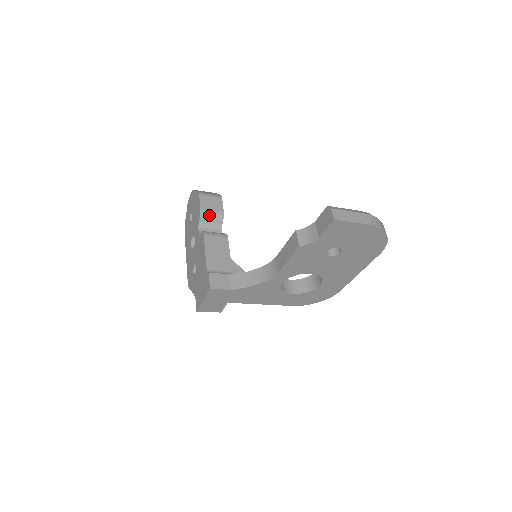
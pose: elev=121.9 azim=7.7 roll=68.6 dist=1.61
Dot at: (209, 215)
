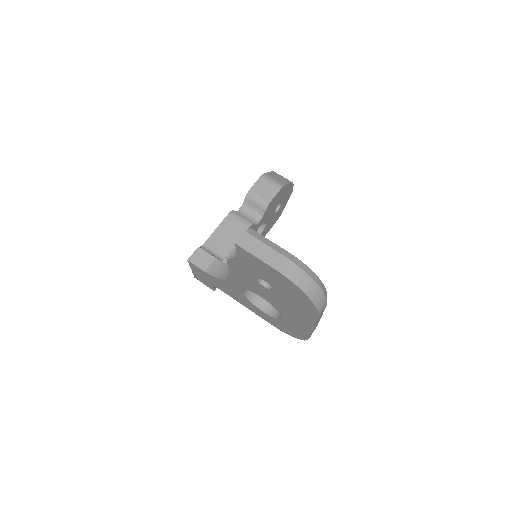
Dot at: (254, 199)
